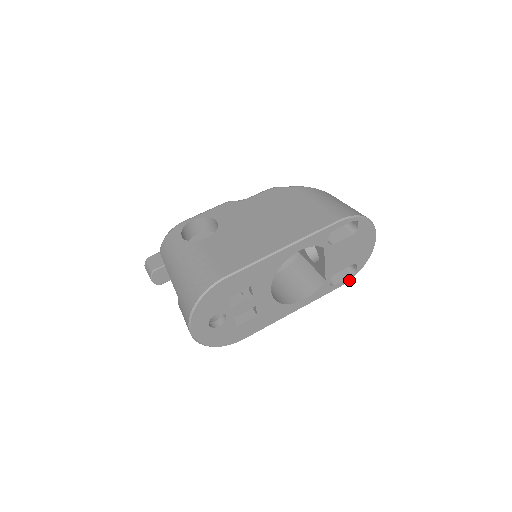
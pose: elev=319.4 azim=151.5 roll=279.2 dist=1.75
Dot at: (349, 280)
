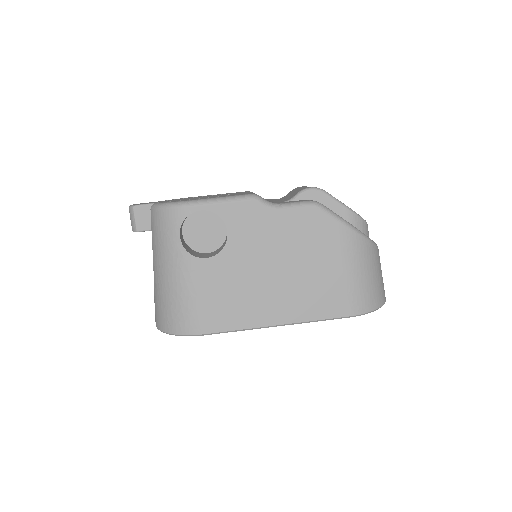
Dot at: occluded
